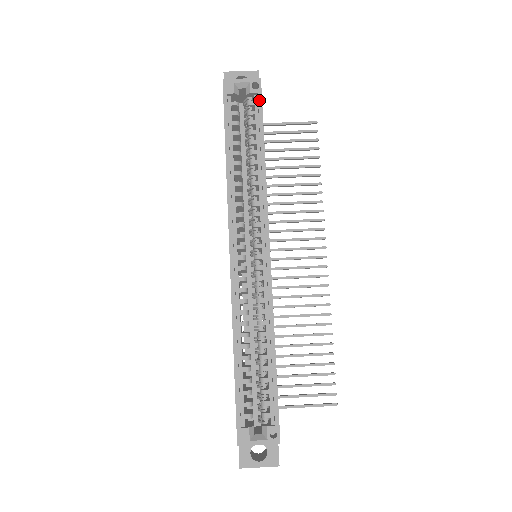
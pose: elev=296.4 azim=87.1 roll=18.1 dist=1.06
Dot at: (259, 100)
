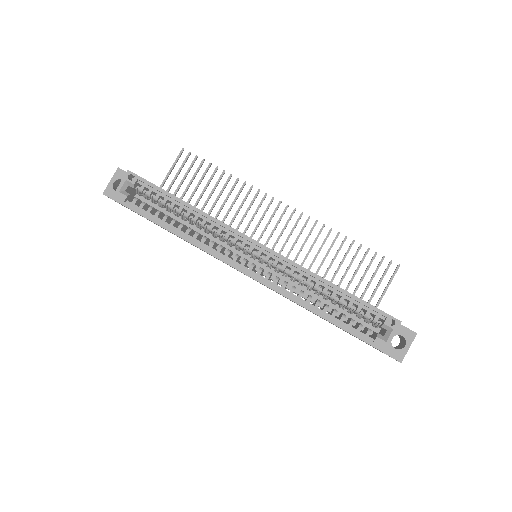
Dot at: (144, 182)
